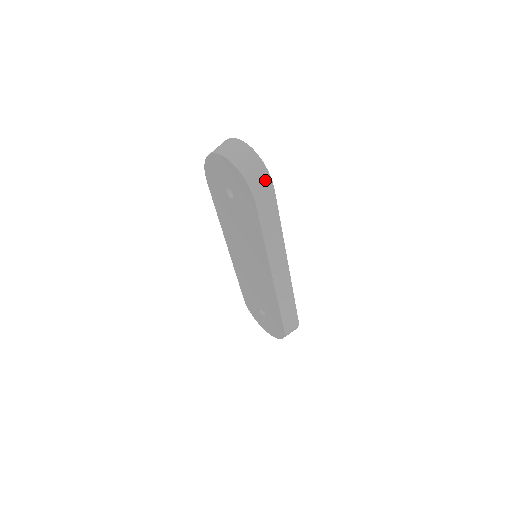
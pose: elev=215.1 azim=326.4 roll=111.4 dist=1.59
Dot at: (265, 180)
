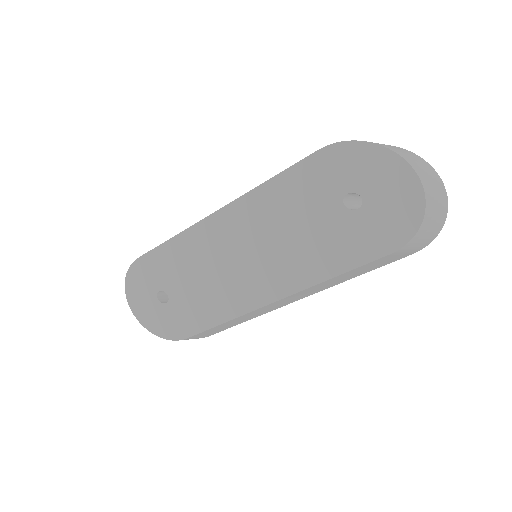
Dot at: (425, 242)
